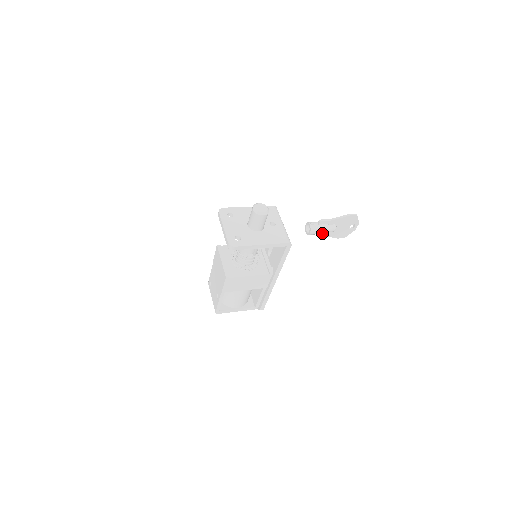
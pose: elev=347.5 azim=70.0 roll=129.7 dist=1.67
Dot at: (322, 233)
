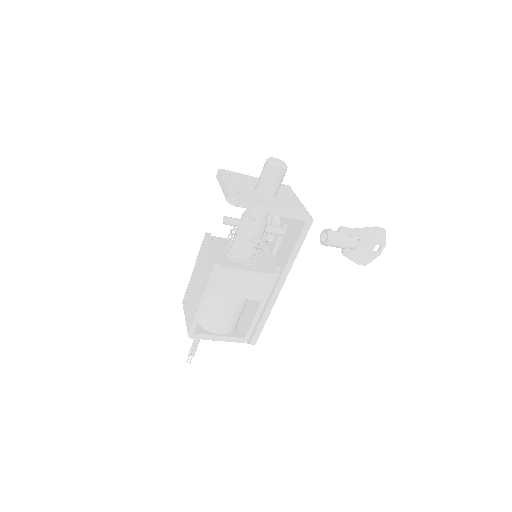
Dot at: (342, 246)
